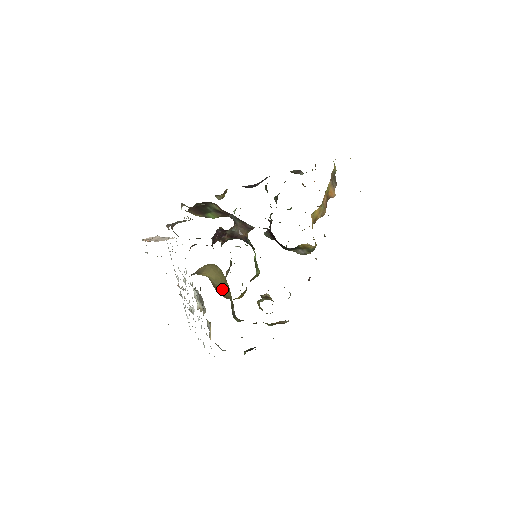
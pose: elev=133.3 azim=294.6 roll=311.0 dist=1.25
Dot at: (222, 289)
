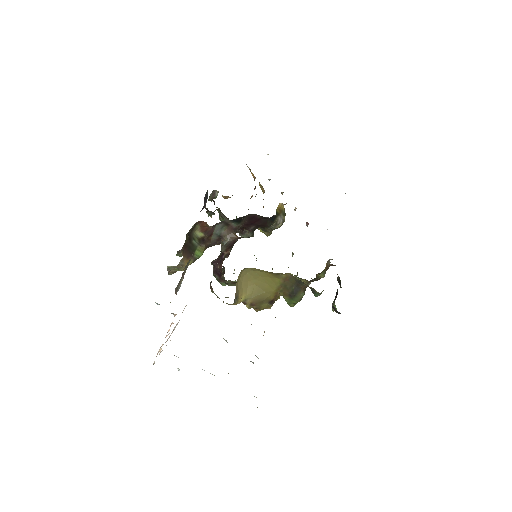
Dot at: (264, 293)
